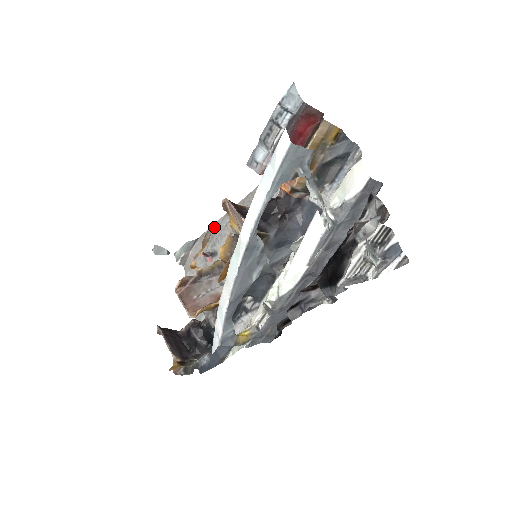
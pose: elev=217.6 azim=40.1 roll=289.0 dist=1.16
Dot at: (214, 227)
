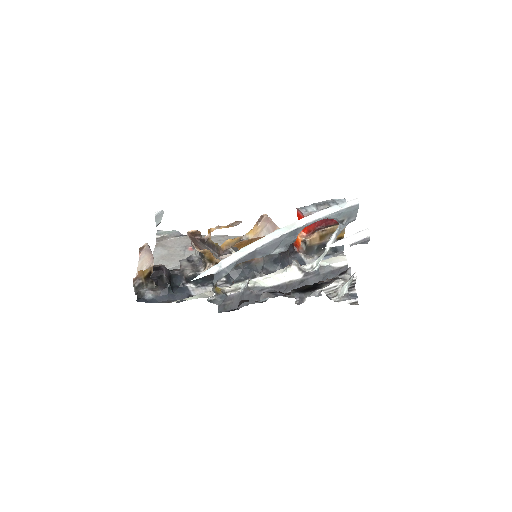
Dot at: occluded
